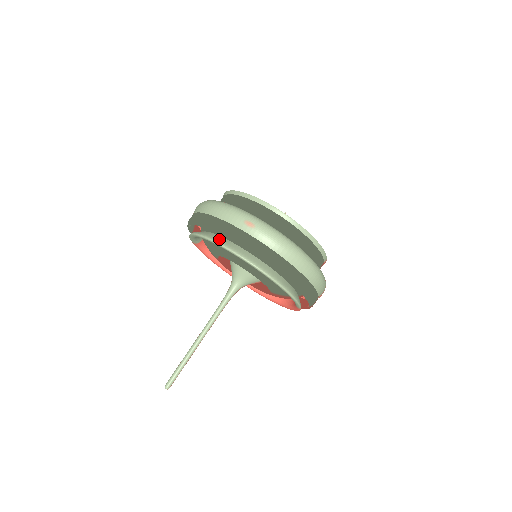
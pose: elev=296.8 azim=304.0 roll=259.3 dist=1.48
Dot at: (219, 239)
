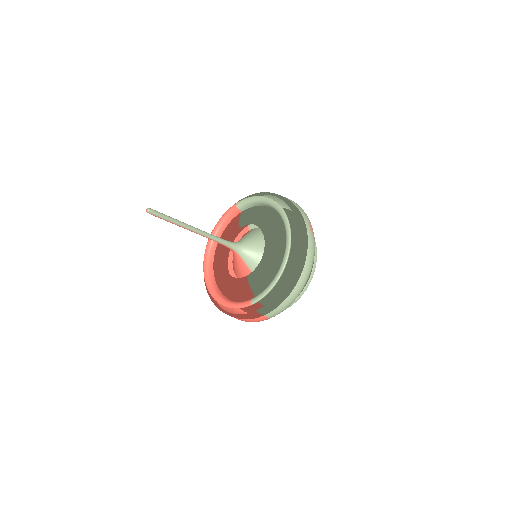
Dot at: occluded
